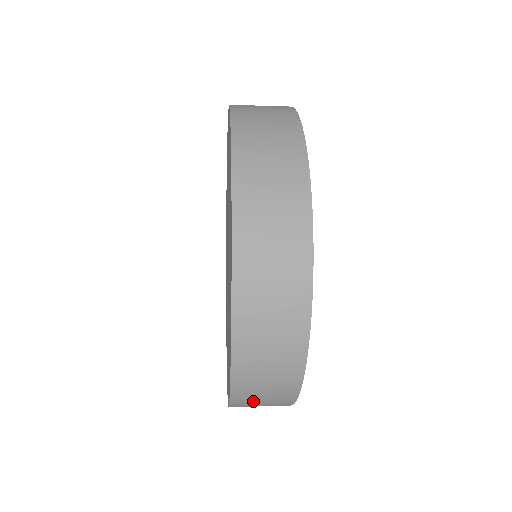
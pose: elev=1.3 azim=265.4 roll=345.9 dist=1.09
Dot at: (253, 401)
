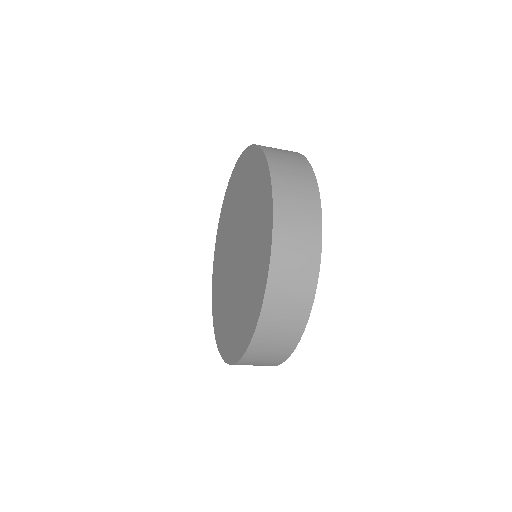
Dot at: (285, 284)
